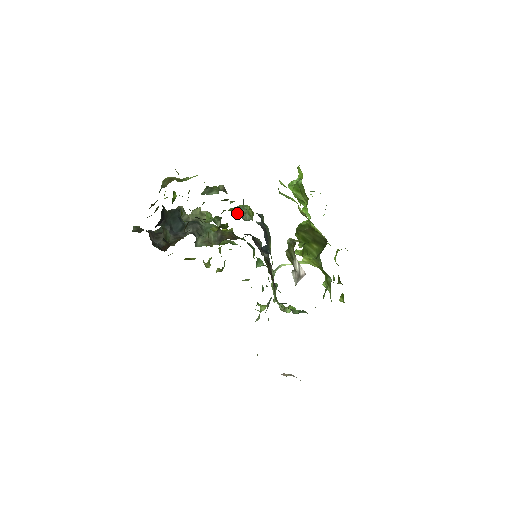
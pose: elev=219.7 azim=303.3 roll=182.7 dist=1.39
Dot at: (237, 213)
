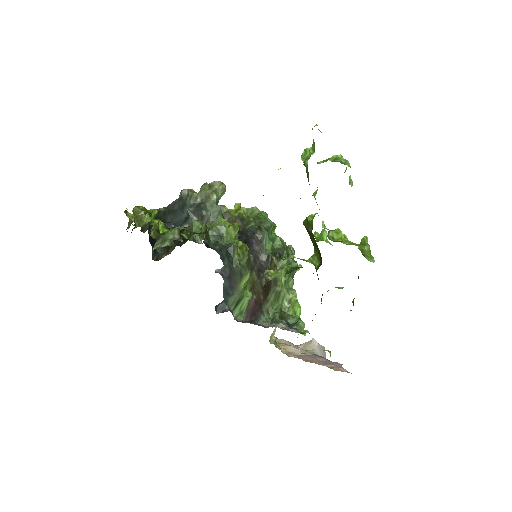
Dot at: (213, 236)
